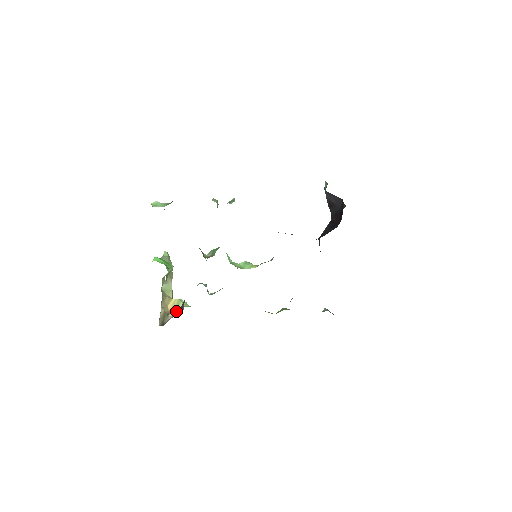
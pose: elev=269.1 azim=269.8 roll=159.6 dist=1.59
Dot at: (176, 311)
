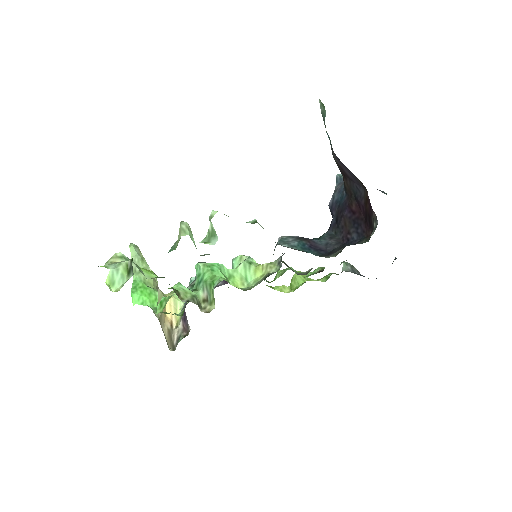
Dot at: (178, 317)
